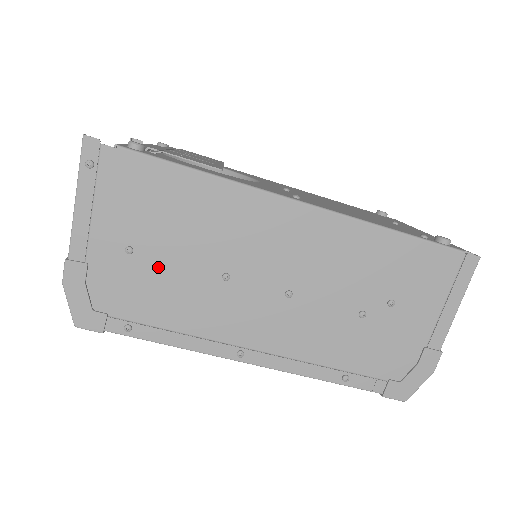
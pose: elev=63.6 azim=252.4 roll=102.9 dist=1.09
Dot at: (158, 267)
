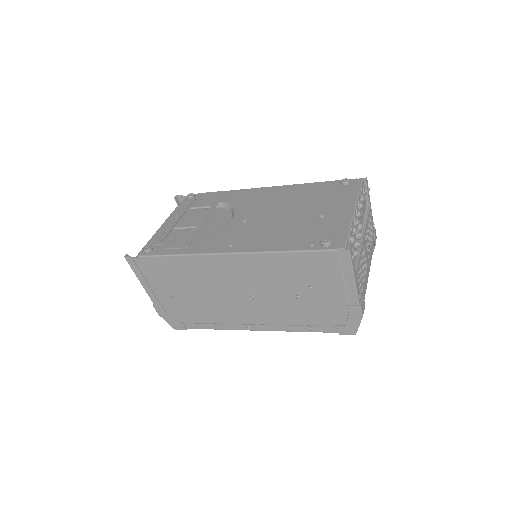
Dot at: (188, 299)
